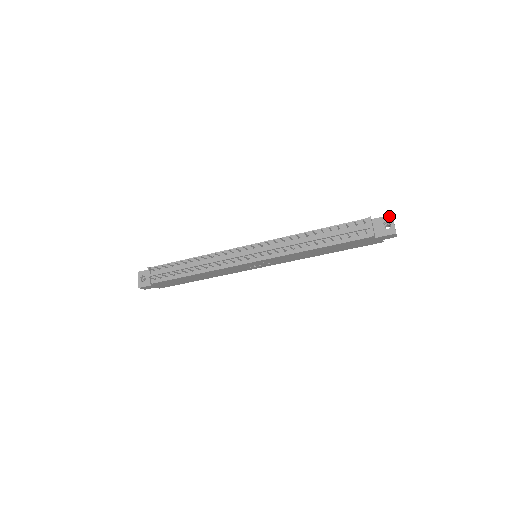
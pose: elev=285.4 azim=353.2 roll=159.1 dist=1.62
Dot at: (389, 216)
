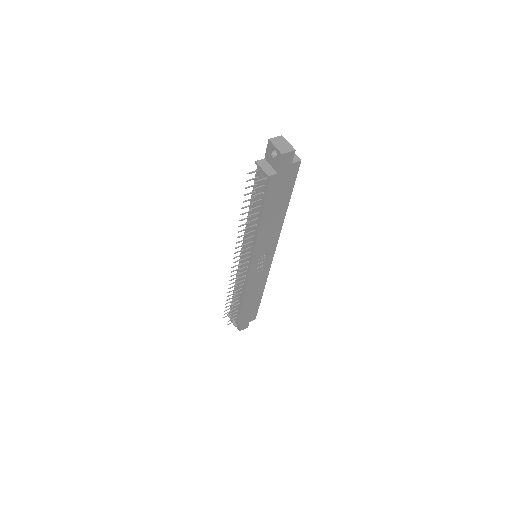
Dot at: (268, 143)
